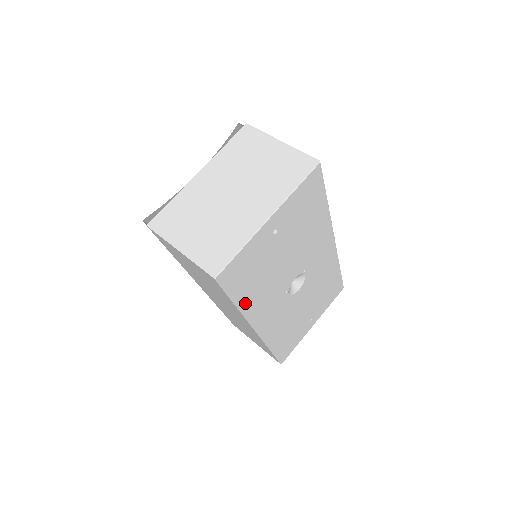
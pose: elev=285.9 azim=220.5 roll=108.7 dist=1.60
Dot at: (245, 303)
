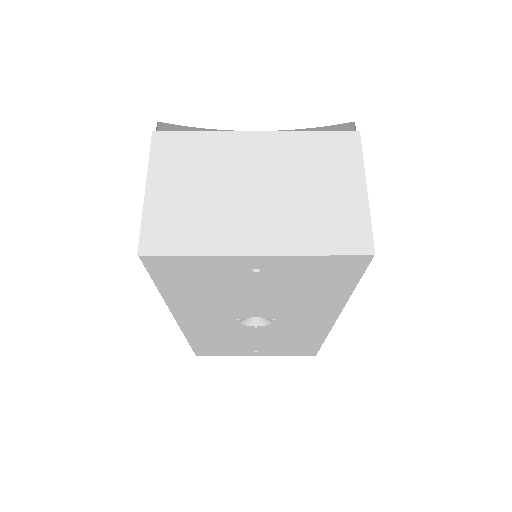
Dot at: (174, 296)
